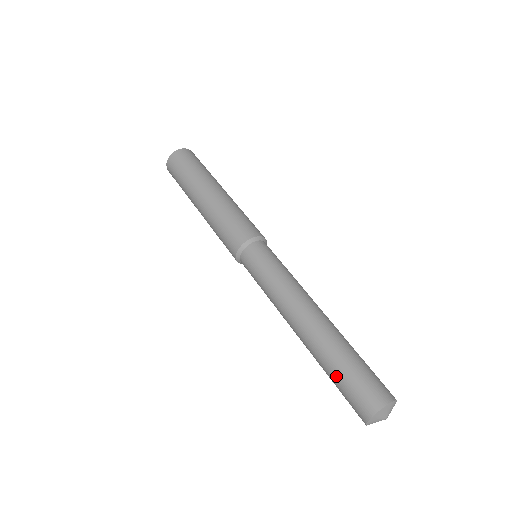
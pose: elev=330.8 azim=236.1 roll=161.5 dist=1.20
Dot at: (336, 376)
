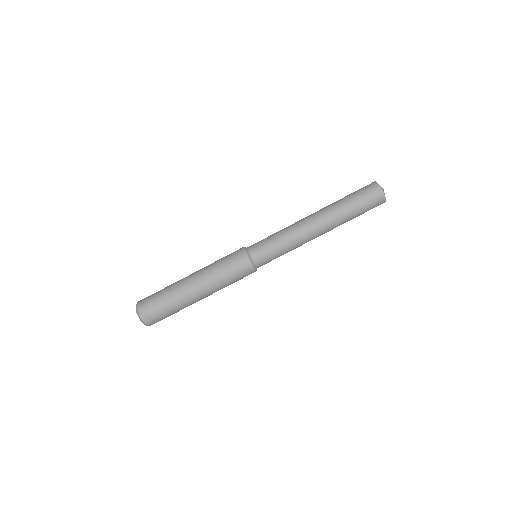
Dot at: (353, 202)
